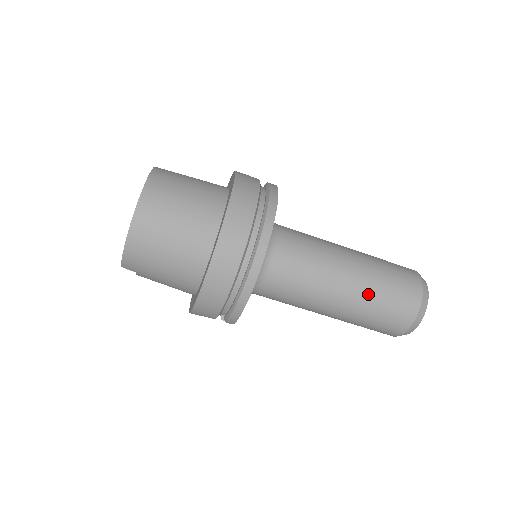
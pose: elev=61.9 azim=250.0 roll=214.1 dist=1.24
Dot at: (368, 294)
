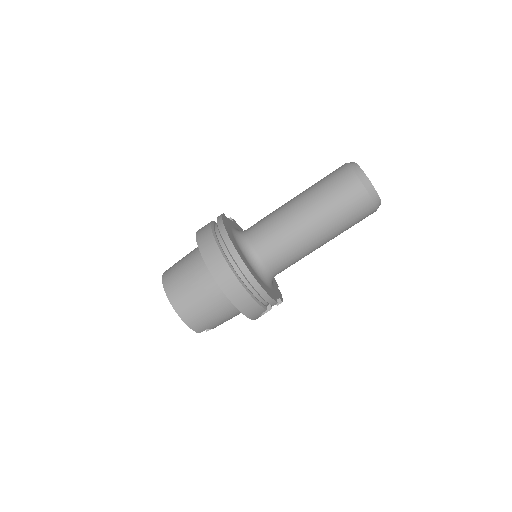
Dot at: (324, 210)
